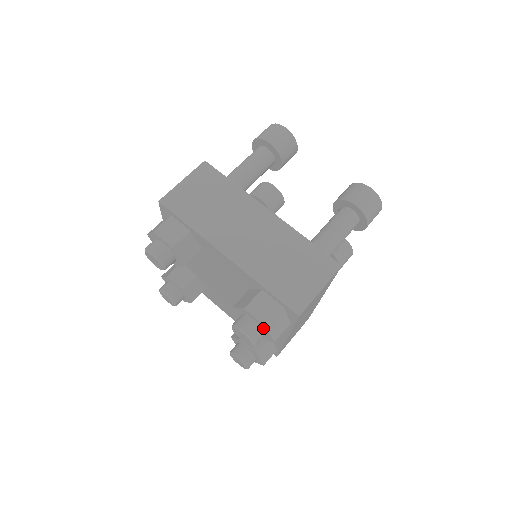
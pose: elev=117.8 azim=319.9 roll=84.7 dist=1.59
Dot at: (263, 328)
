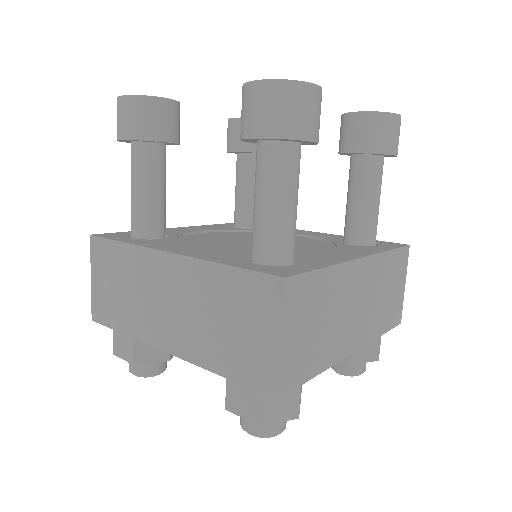
Dot at: occluded
